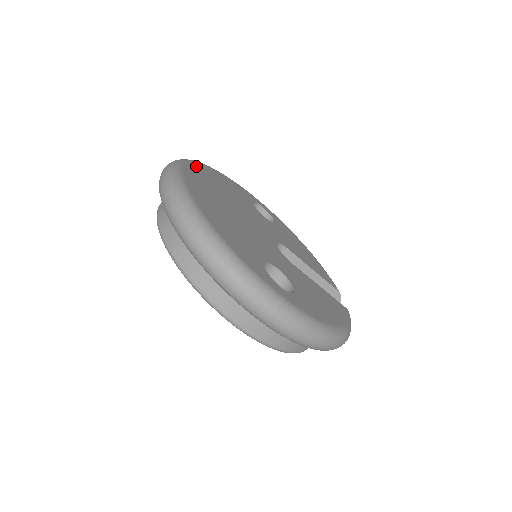
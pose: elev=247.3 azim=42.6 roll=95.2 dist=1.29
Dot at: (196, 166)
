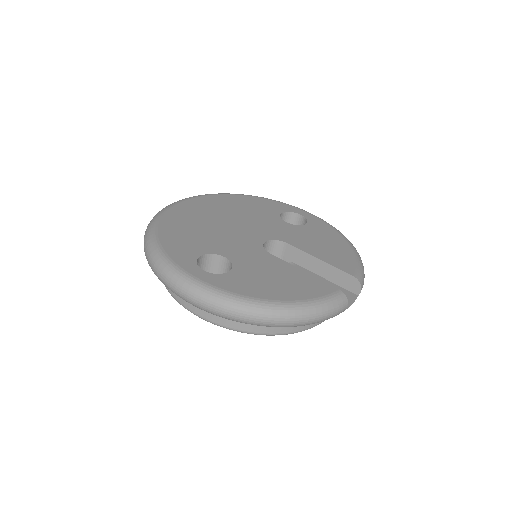
Dot at: (211, 197)
